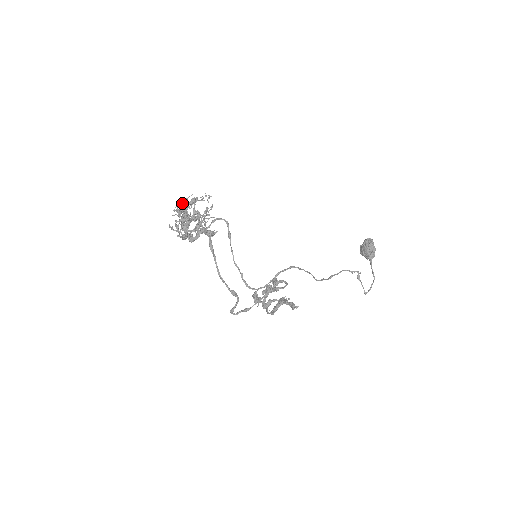
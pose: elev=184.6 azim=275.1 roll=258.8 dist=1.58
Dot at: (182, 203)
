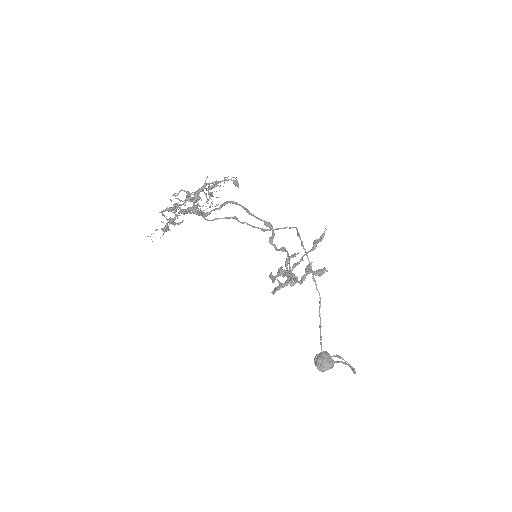
Dot at: occluded
